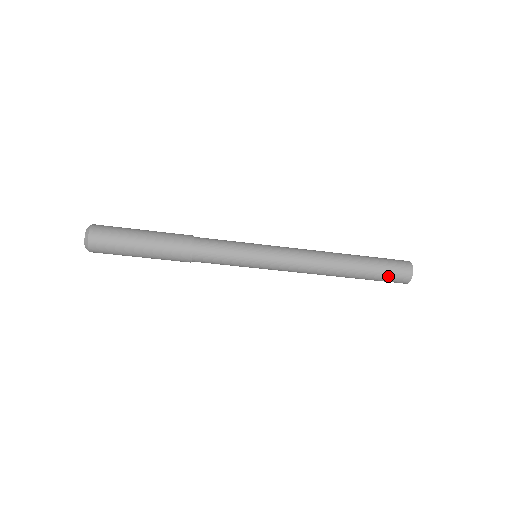
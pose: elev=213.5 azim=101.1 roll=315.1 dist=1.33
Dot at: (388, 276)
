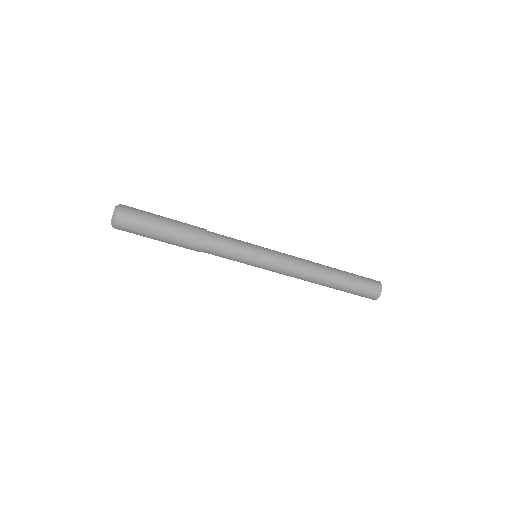
Dot at: (359, 294)
